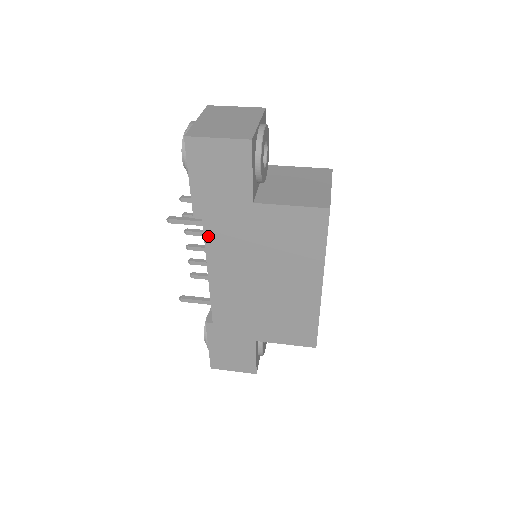
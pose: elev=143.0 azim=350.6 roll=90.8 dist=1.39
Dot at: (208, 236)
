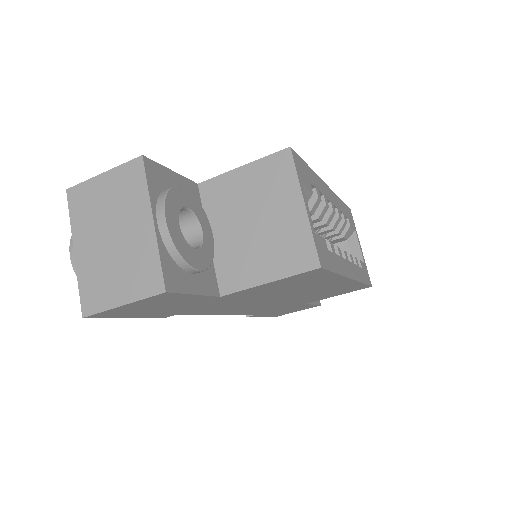
Dot at: (194, 314)
